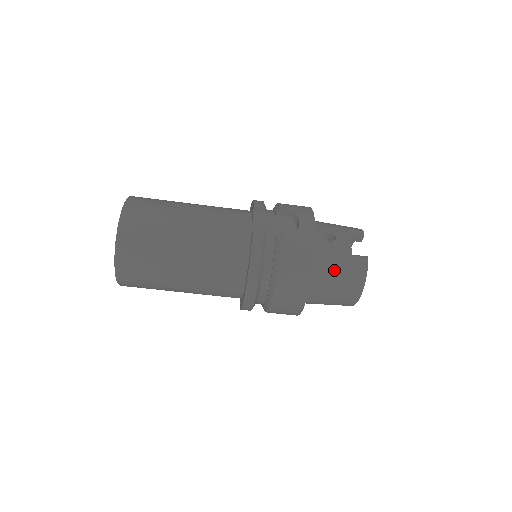
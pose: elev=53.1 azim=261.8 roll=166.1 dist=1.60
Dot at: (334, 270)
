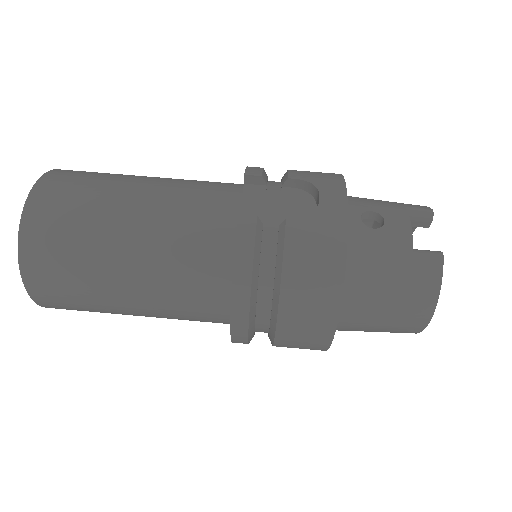
Dot at: (383, 277)
